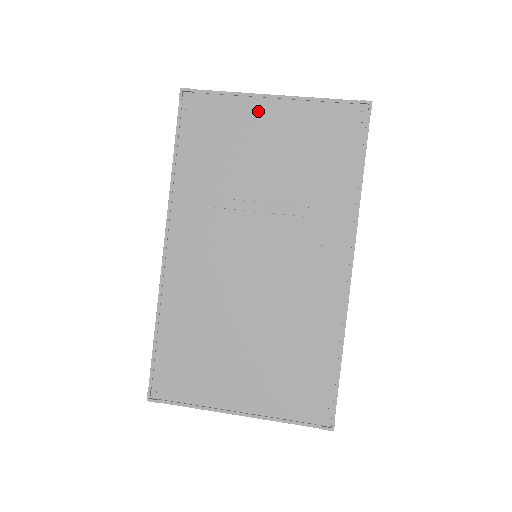
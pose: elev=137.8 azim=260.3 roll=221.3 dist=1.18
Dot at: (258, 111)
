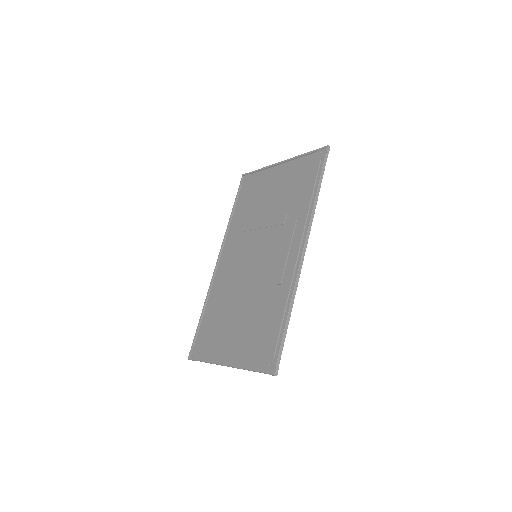
Dot at: (272, 173)
